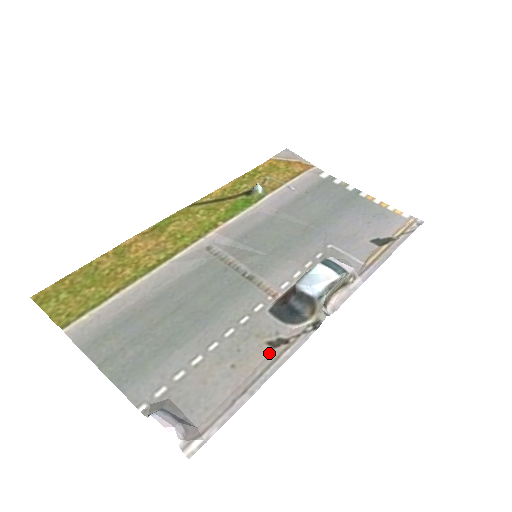
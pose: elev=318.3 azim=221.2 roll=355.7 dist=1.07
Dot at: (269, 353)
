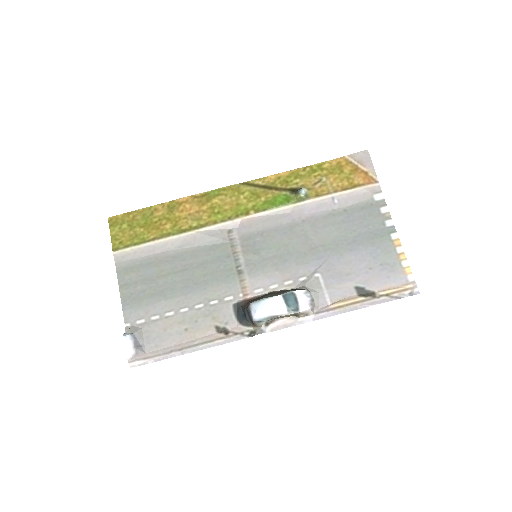
Dot at: (212, 334)
